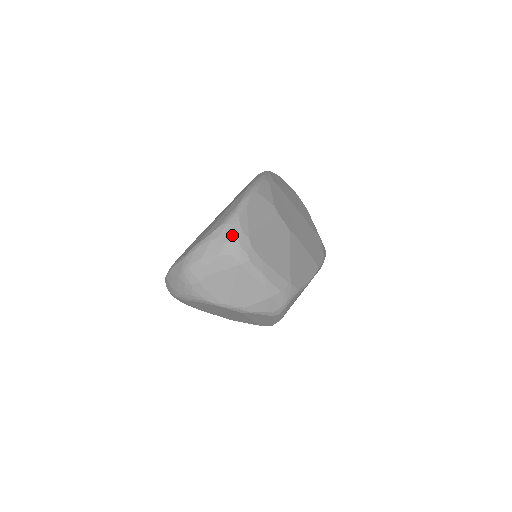
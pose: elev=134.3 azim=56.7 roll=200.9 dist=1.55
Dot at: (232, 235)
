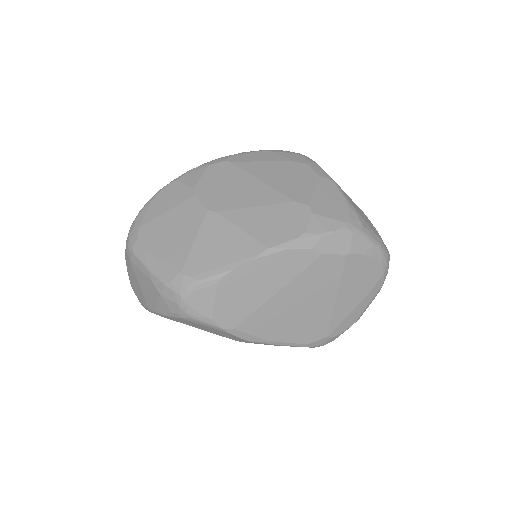
Dot at: (129, 232)
